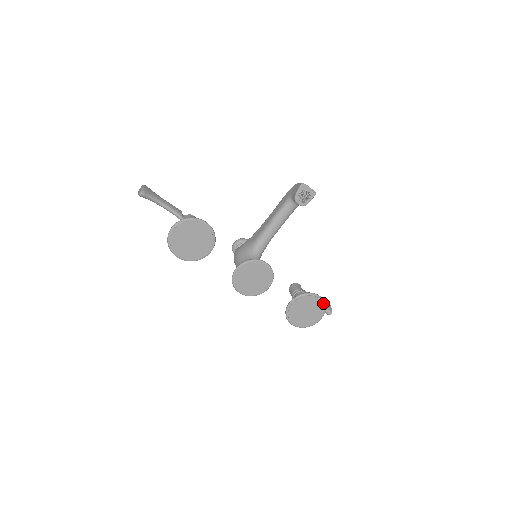
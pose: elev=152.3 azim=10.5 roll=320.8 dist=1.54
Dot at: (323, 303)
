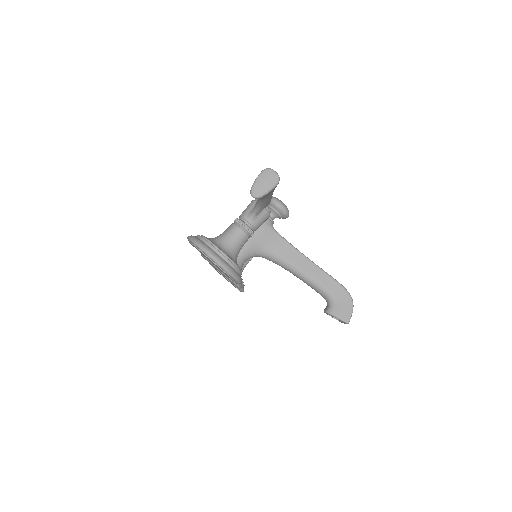
Dot at: occluded
